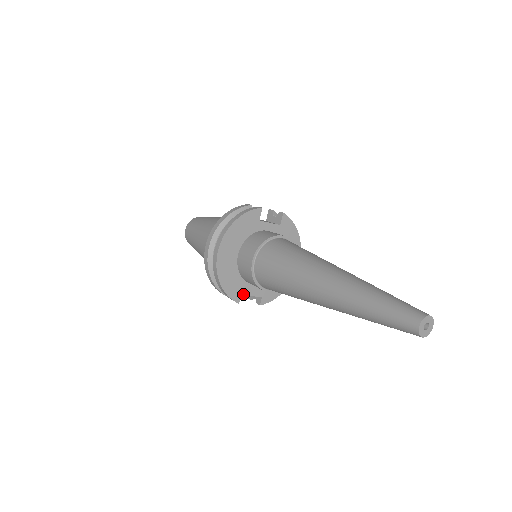
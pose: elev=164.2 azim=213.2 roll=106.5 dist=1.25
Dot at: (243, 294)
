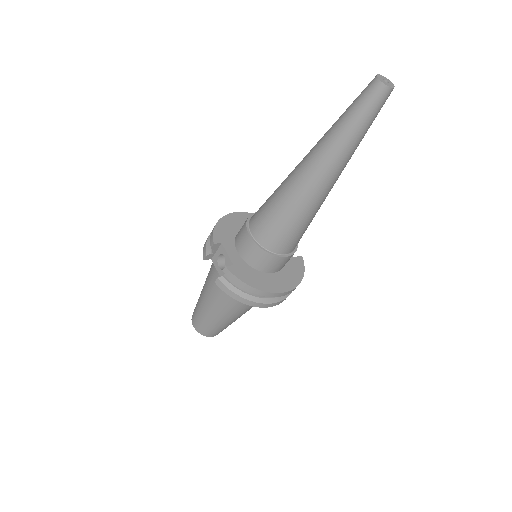
Dot at: (224, 245)
